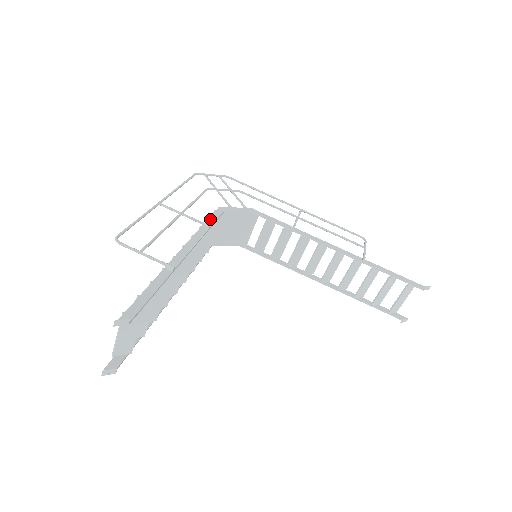
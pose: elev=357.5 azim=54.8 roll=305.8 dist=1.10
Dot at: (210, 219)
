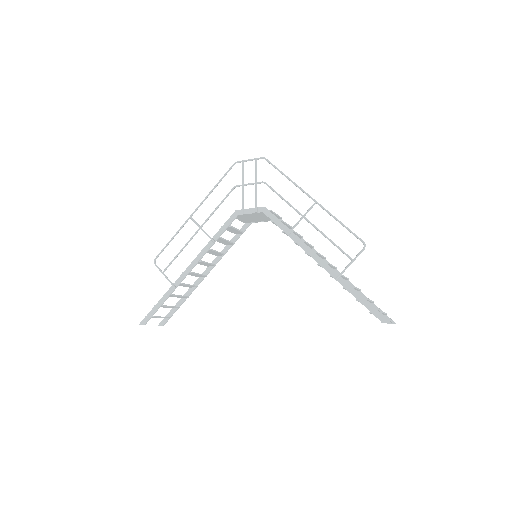
Dot at: (221, 229)
